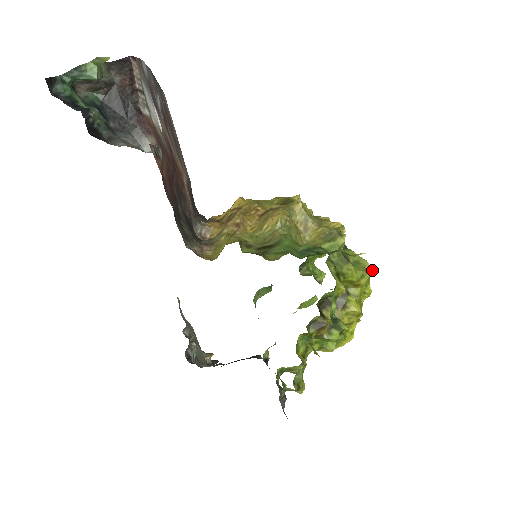
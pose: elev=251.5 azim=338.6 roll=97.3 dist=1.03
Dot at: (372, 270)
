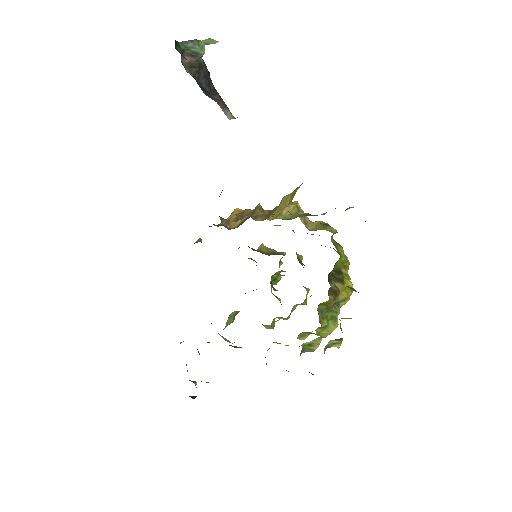
Dot at: occluded
